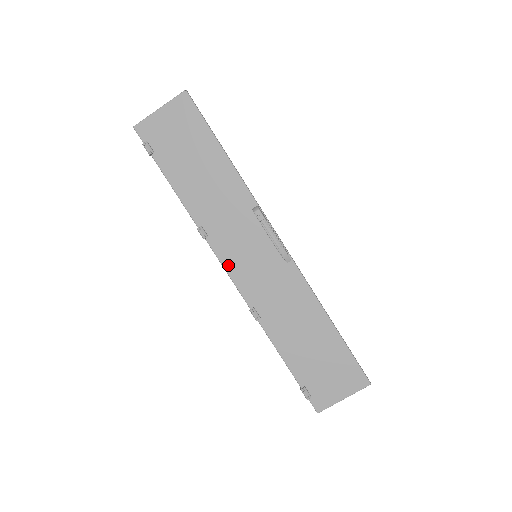
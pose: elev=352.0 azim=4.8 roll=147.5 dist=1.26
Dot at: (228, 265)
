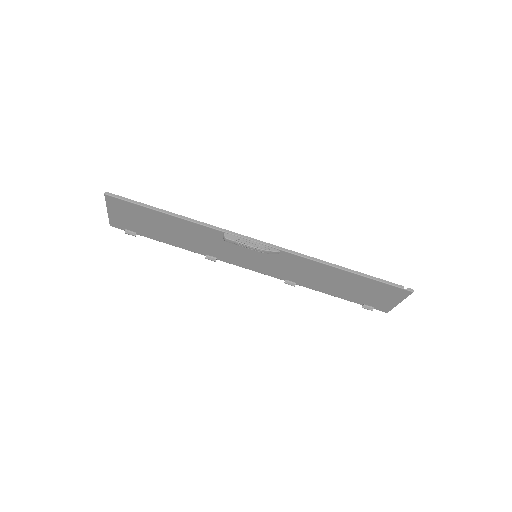
Dot at: (245, 266)
